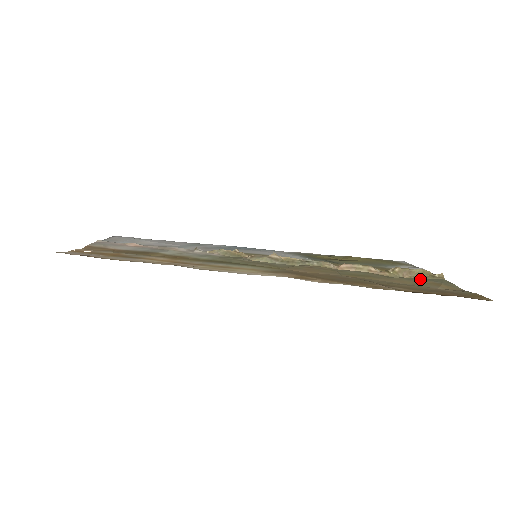
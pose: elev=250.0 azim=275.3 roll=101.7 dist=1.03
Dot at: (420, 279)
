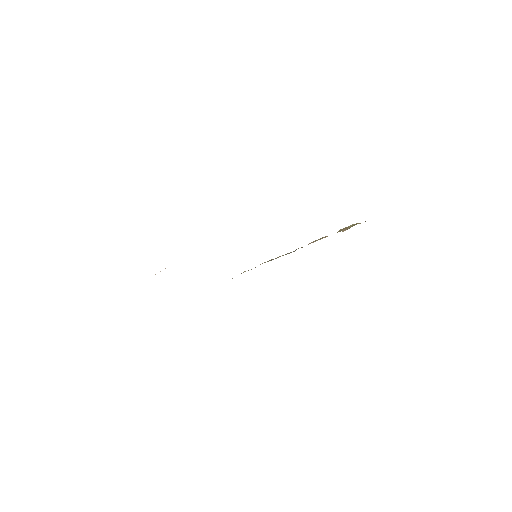
Dot at: occluded
